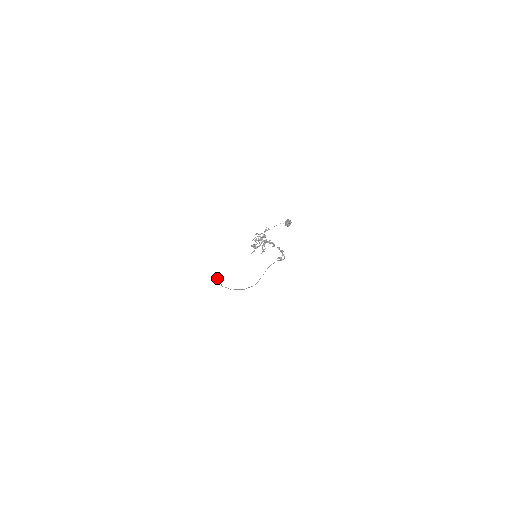
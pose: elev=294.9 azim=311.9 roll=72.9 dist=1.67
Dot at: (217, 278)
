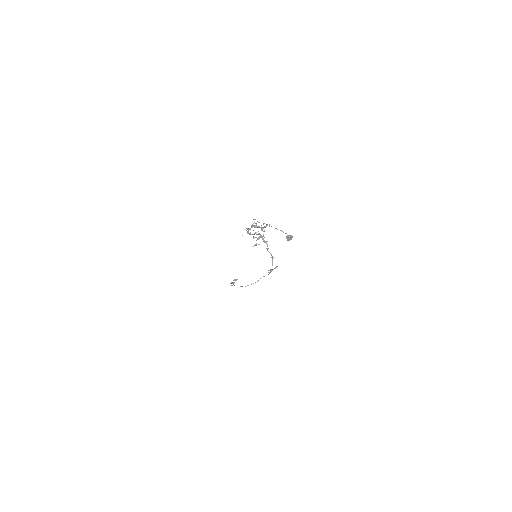
Dot at: (236, 279)
